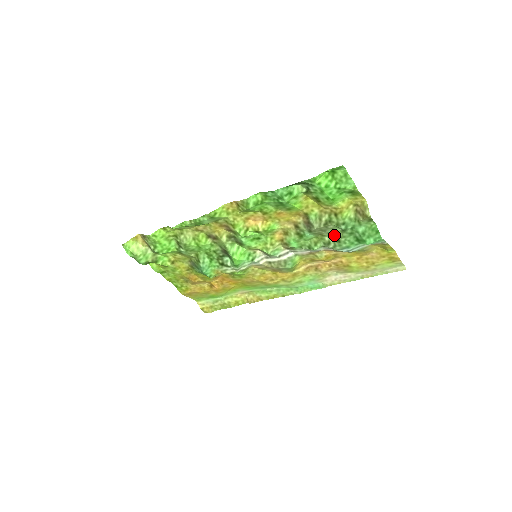
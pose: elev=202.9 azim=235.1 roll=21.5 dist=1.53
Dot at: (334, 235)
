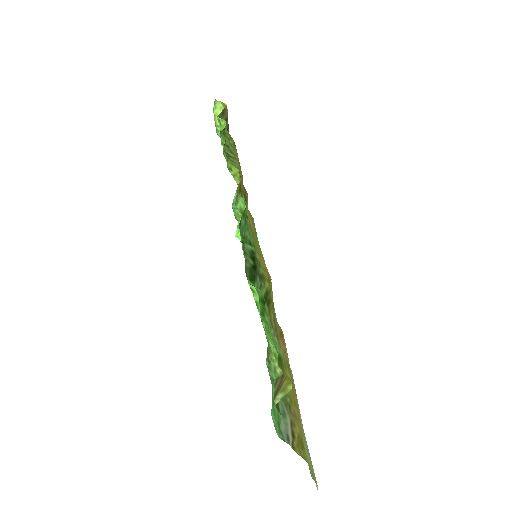
Dot at: occluded
